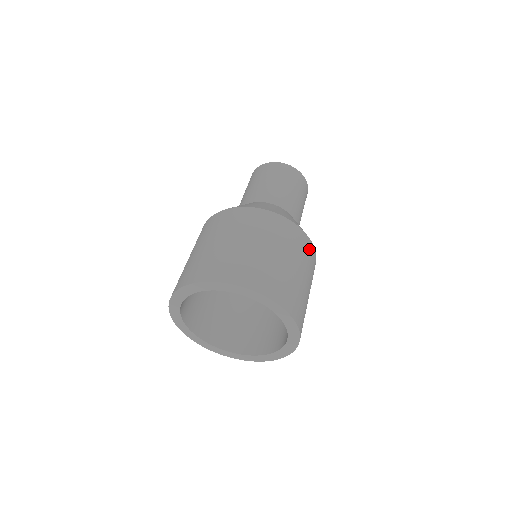
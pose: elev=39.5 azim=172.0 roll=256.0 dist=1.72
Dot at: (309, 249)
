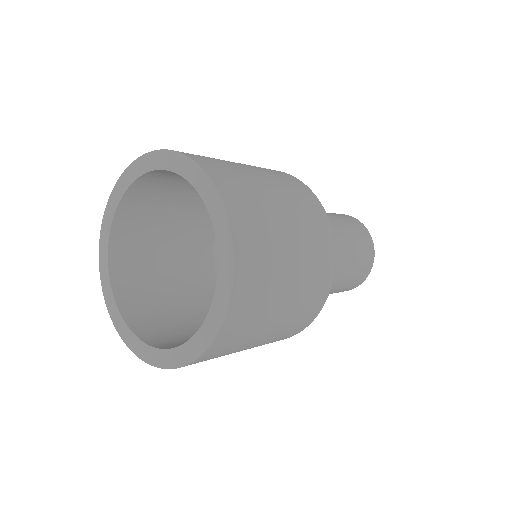
Dot at: (324, 277)
